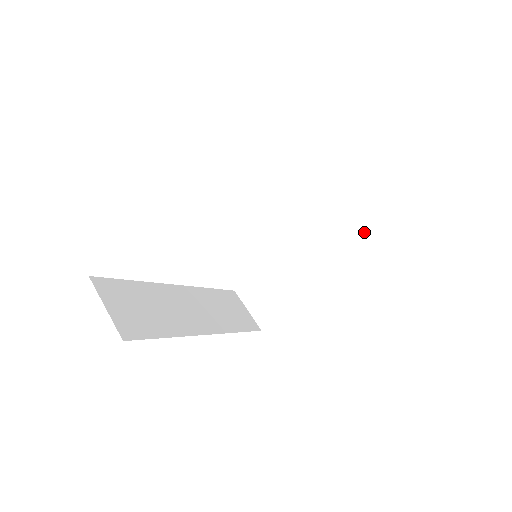
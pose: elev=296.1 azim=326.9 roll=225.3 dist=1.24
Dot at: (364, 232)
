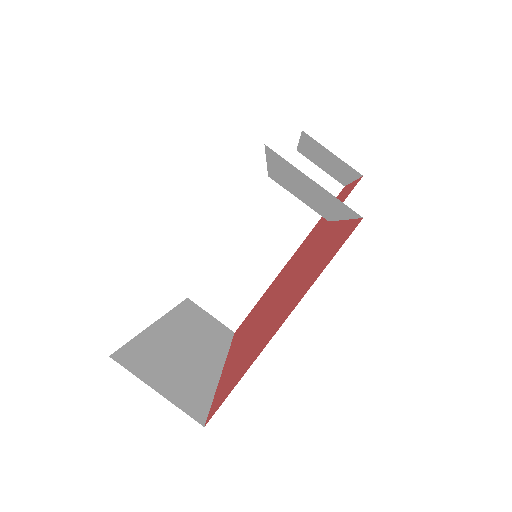
Dot at: occluded
